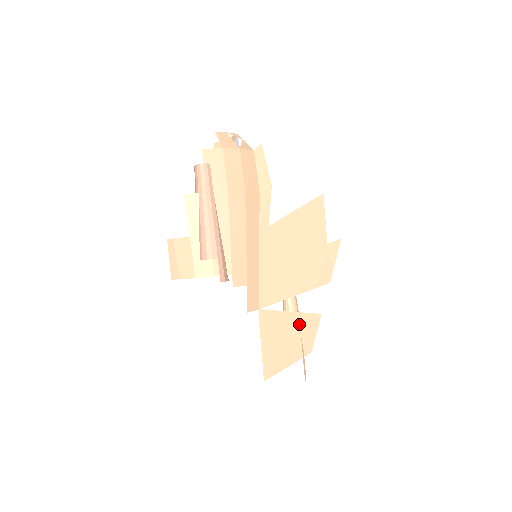
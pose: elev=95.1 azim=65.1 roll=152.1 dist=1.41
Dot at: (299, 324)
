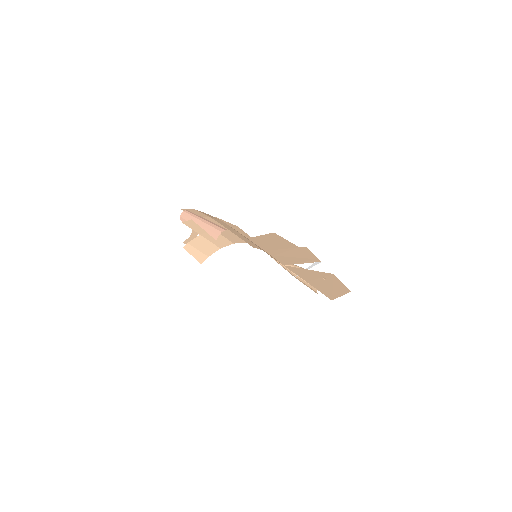
Dot at: (323, 276)
